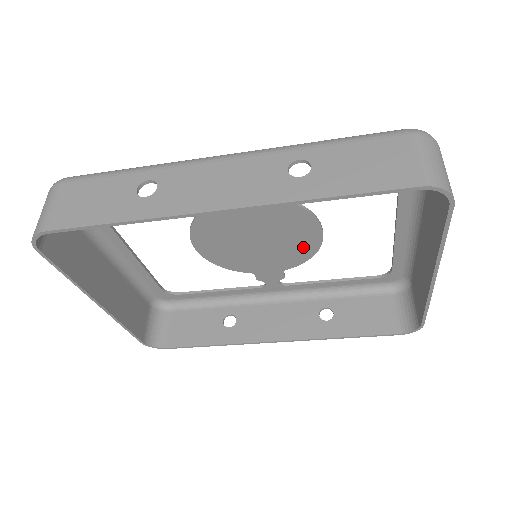
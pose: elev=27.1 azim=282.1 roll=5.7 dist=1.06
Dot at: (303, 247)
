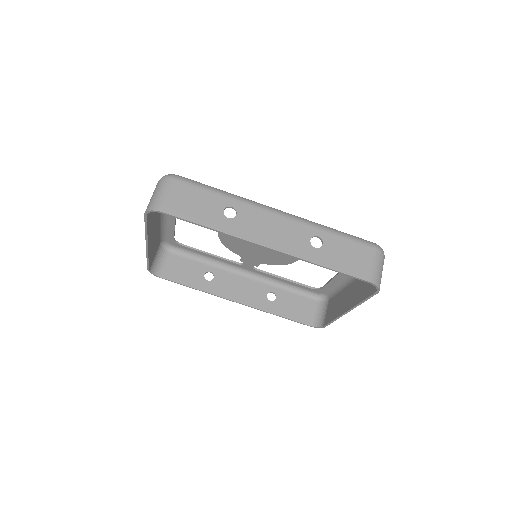
Dot at: (282, 259)
